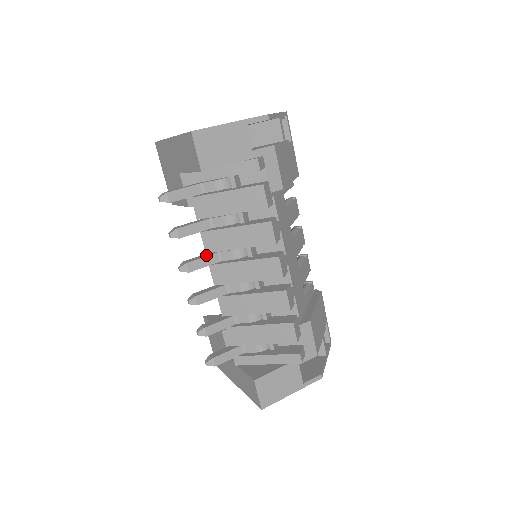
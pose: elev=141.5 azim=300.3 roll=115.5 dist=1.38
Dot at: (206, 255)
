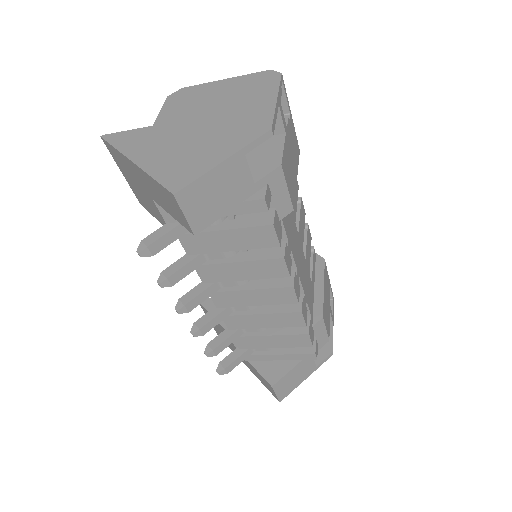
Dot at: (204, 287)
